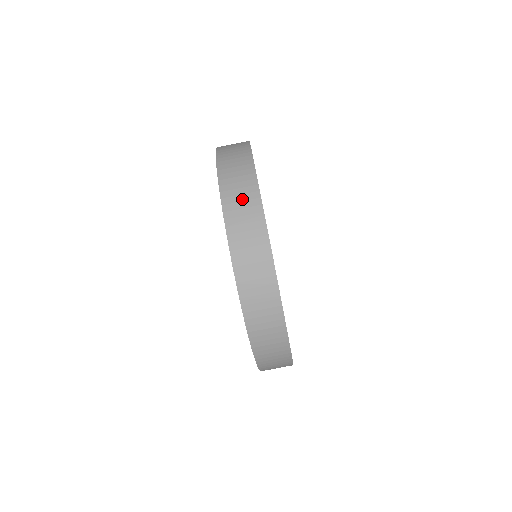
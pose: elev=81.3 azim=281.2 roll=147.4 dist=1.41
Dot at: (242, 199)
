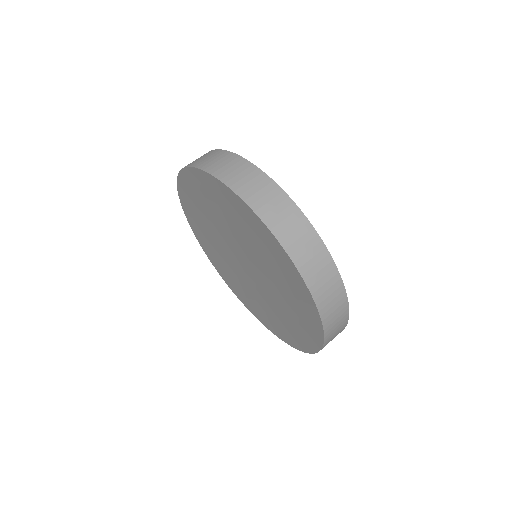
Dot at: (253, 184)
